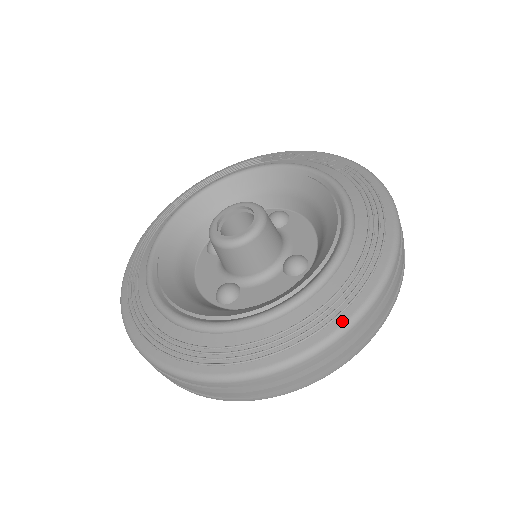
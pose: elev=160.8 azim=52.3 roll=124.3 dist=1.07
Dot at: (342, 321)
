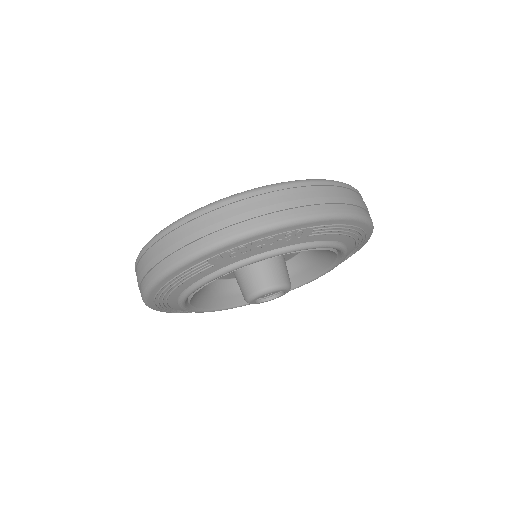
Dot at: occluded
